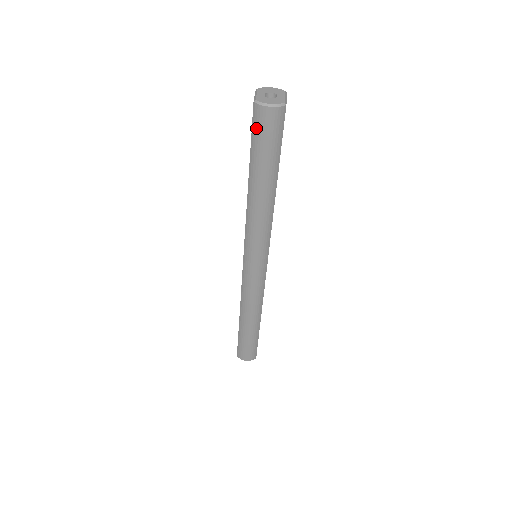
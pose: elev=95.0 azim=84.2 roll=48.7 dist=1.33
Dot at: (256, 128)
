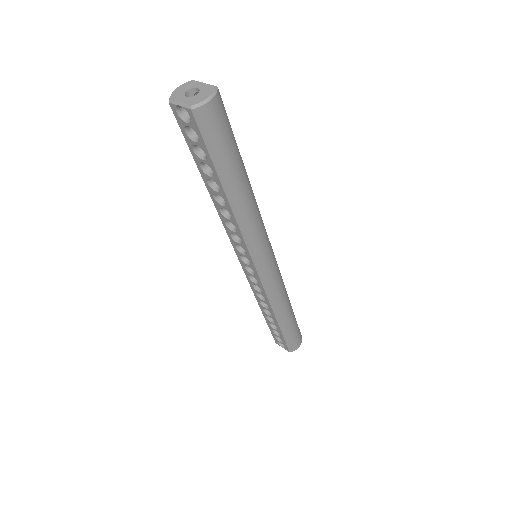
Dot at: (208, 133)
